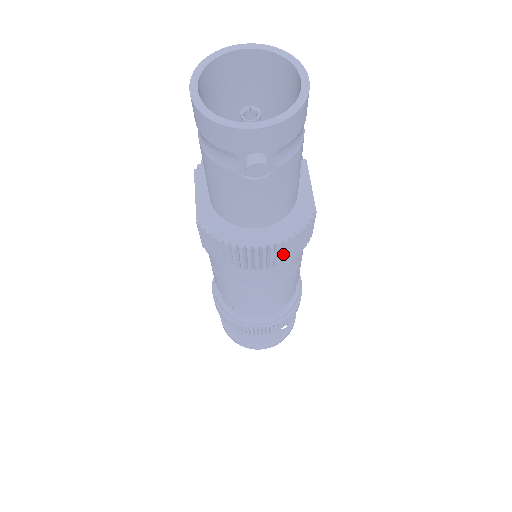
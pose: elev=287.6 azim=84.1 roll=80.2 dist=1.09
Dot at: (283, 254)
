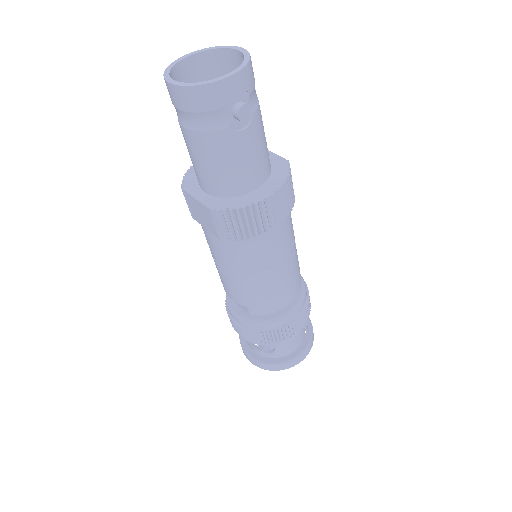
Dot at: (285, 202)
